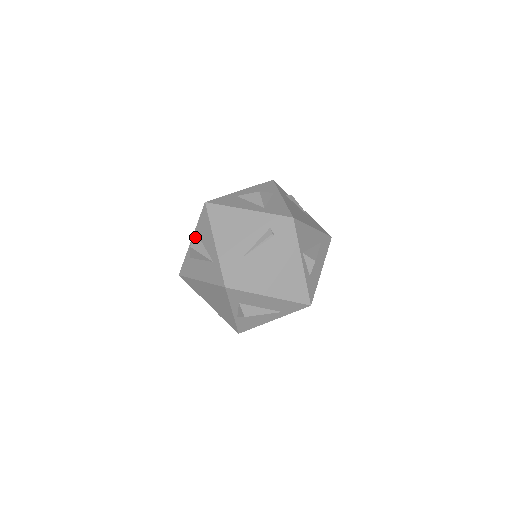
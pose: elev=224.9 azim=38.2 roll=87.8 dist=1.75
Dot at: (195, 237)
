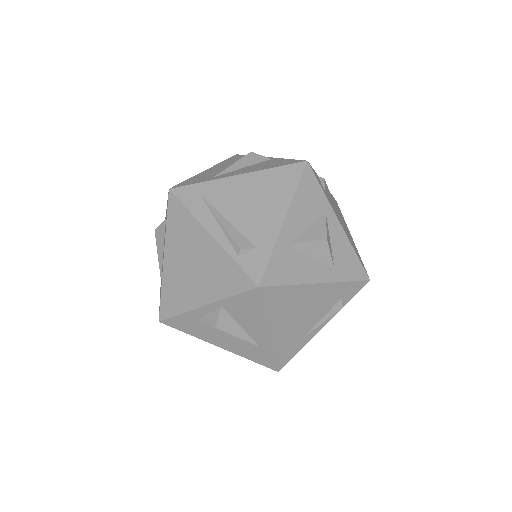
Dot at: (221, 313)
